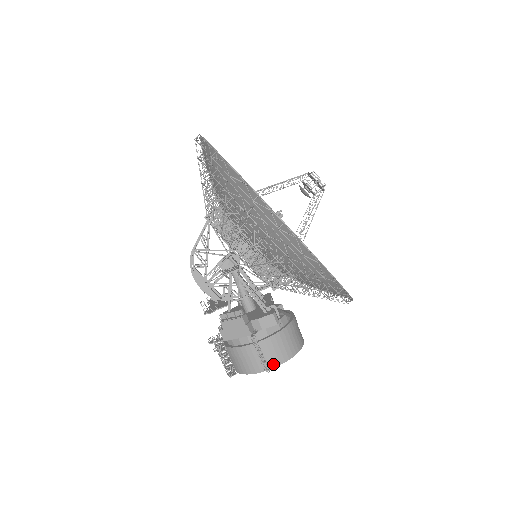
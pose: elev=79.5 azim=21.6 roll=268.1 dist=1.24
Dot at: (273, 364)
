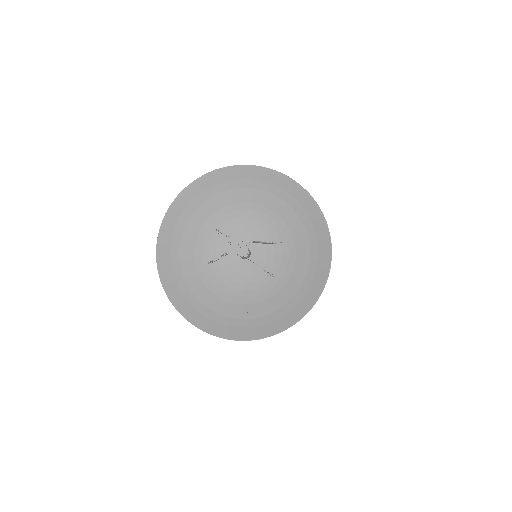
Dot at: occluded
